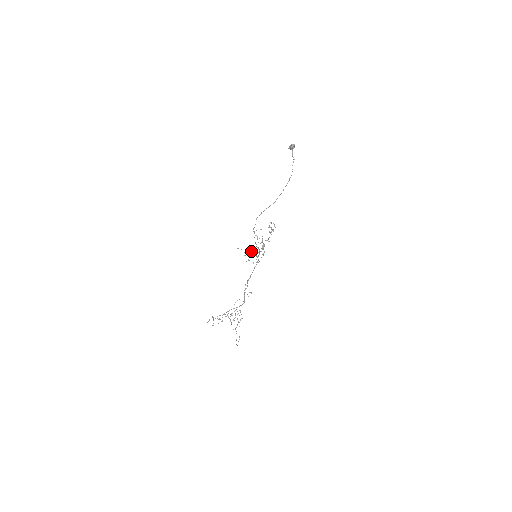
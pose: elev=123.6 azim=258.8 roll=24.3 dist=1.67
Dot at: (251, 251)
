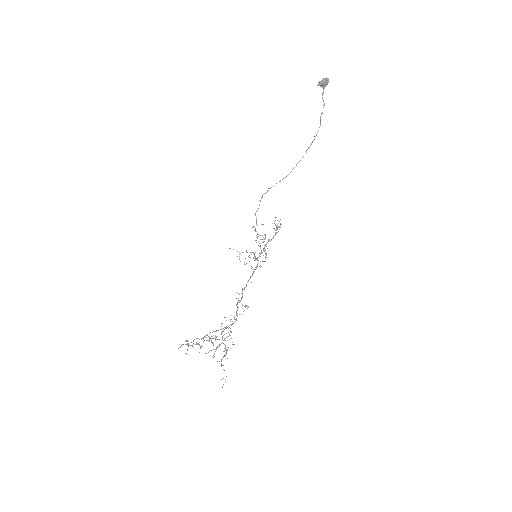
Dot at: occluded
